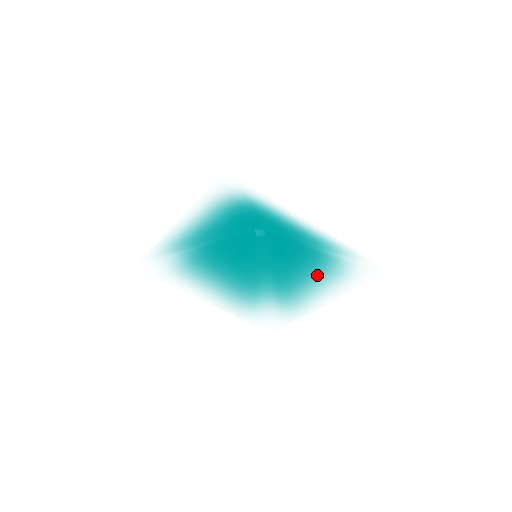
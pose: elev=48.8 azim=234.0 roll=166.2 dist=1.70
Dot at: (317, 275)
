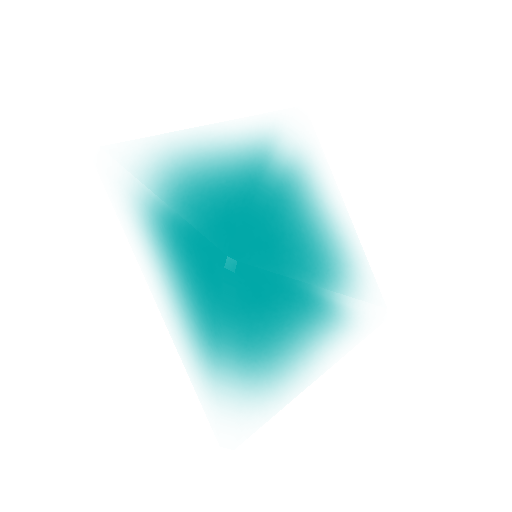
Dot at: (310, 324)
